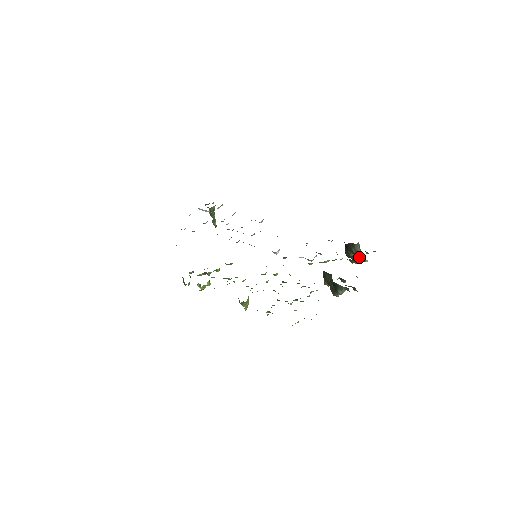
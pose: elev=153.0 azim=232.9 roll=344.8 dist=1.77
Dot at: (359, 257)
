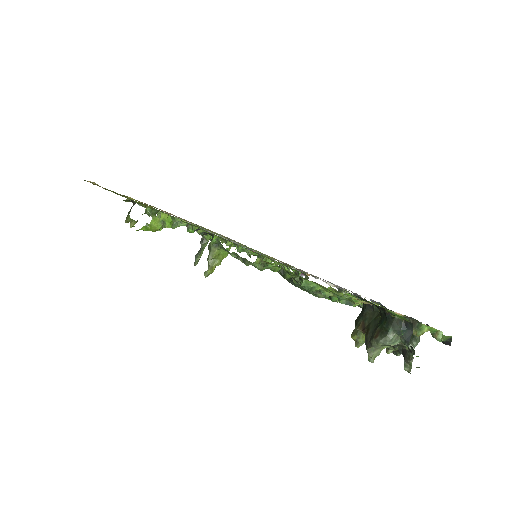
Dot at: occluded
